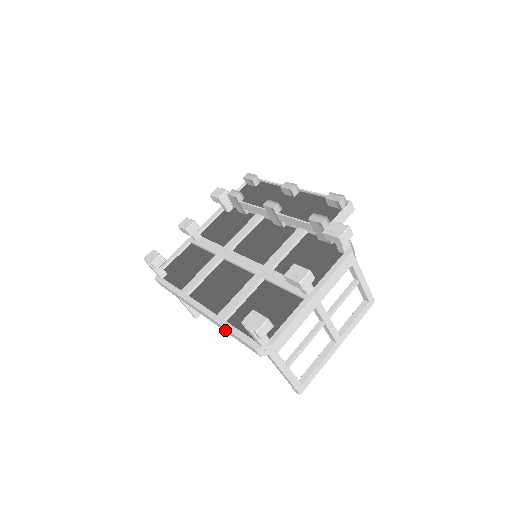
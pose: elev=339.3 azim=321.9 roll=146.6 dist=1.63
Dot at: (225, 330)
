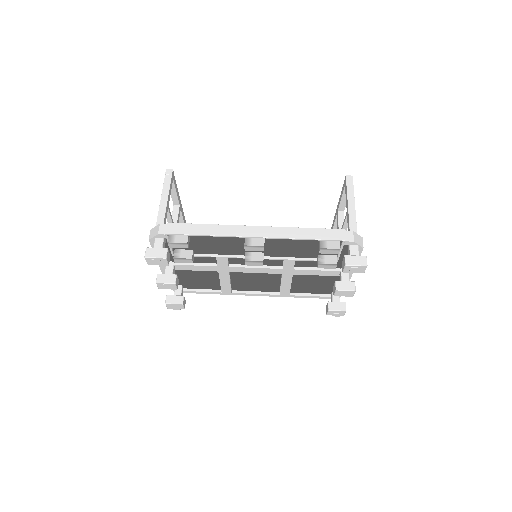
Dot at: occluded
